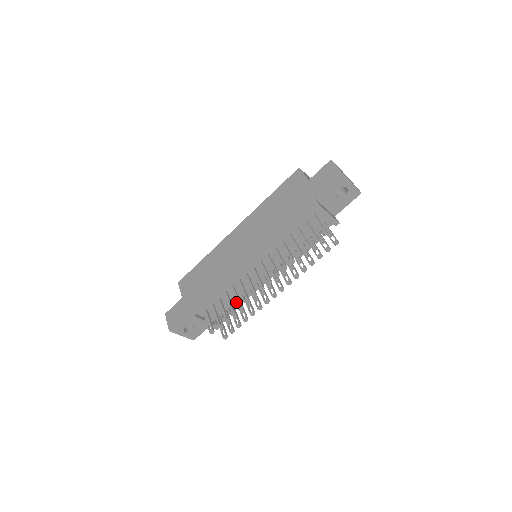
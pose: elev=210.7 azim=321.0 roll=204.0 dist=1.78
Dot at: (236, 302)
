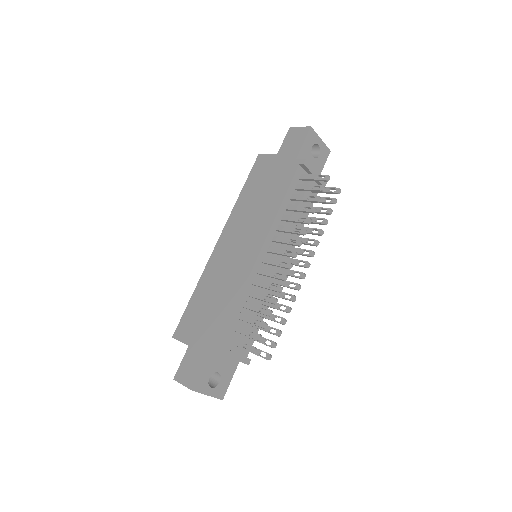
Dot at: (265, 300)
